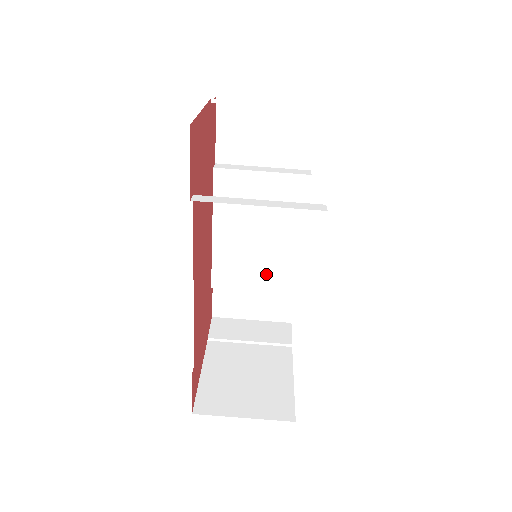
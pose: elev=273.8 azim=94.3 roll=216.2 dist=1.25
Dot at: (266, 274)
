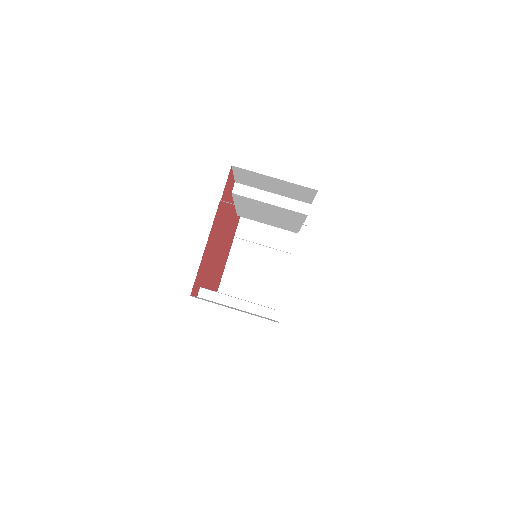
Dot at: (276, 224)
